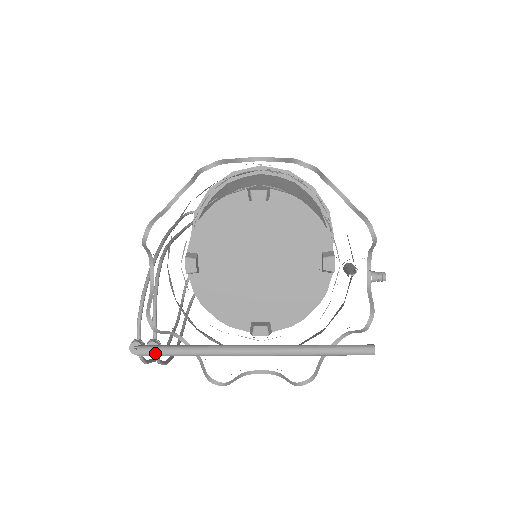
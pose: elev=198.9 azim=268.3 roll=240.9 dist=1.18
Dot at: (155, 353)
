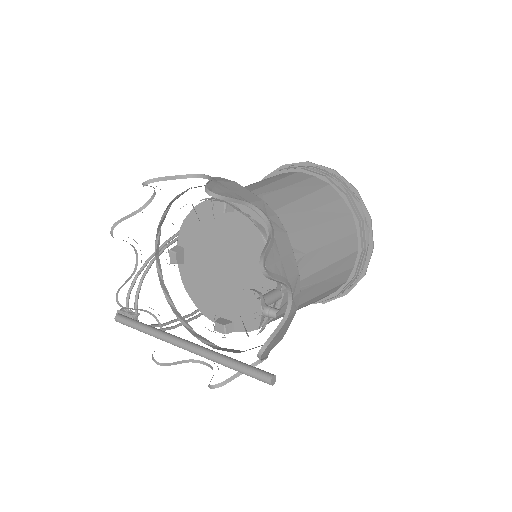
Dot at: (124, 323)
